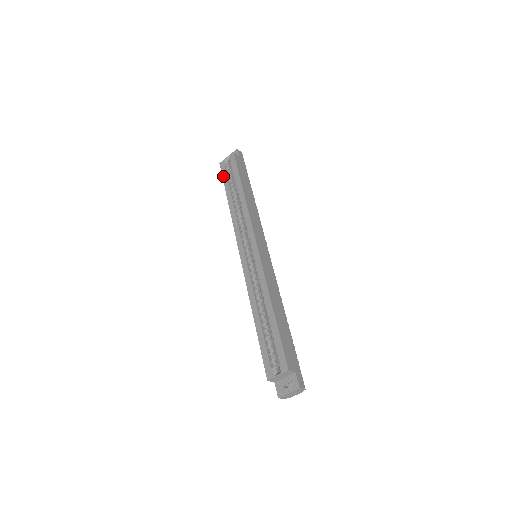
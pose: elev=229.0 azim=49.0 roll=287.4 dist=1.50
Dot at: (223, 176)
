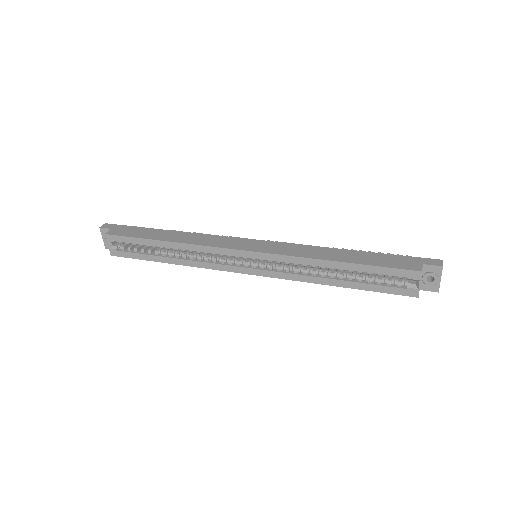
Dot at: (131, 257)
